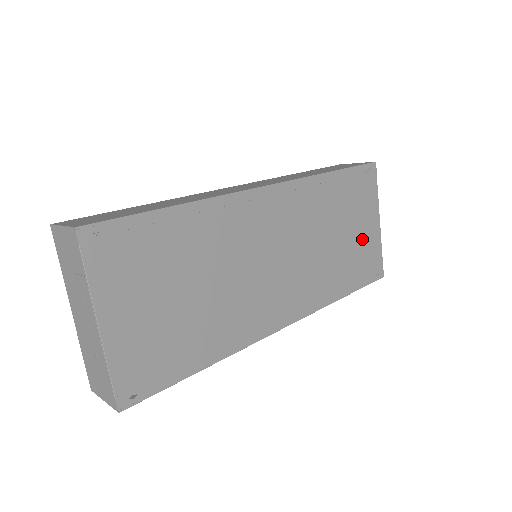
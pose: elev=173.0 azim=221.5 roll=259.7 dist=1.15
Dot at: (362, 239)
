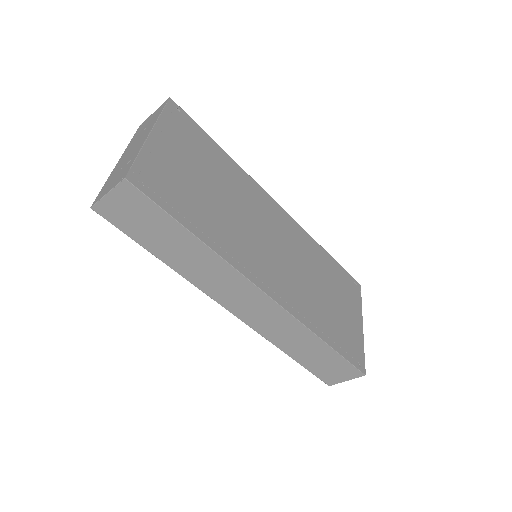
Dot at: (346, 320)
